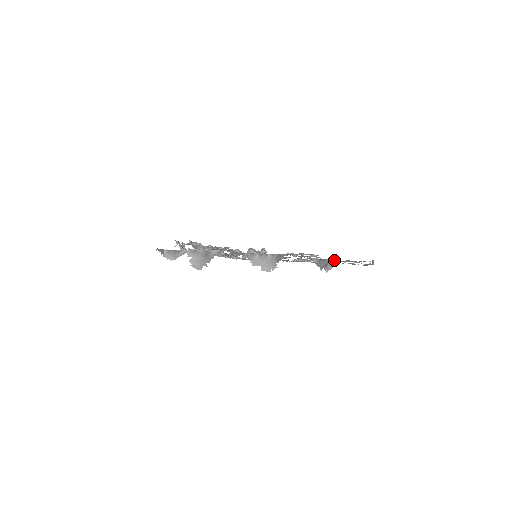
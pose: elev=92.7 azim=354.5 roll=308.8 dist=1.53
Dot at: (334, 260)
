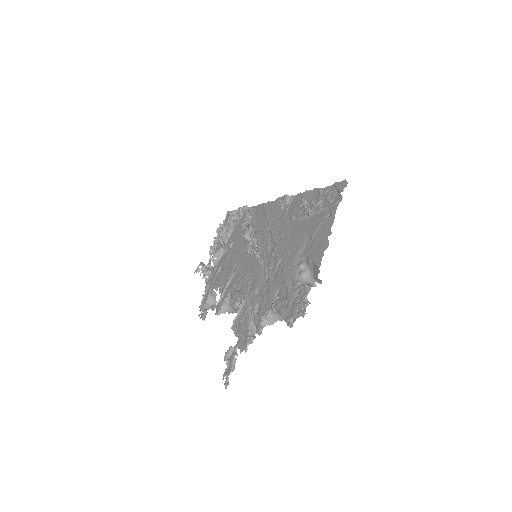
Dot at: (317, 278)
